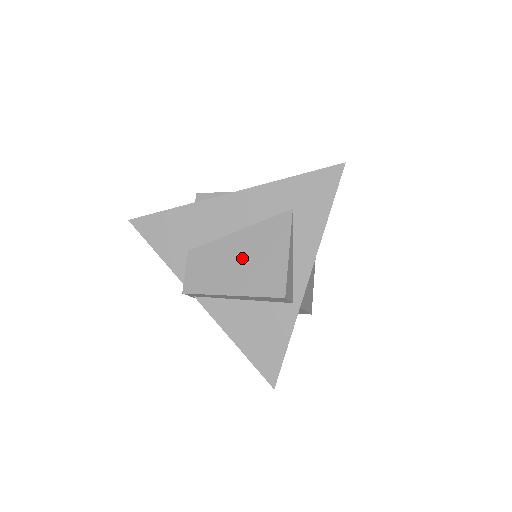
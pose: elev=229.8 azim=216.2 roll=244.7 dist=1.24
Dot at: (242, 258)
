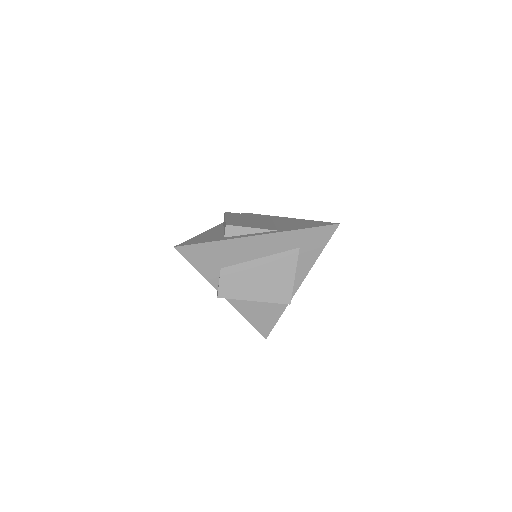
Dot at: (262, 277)
